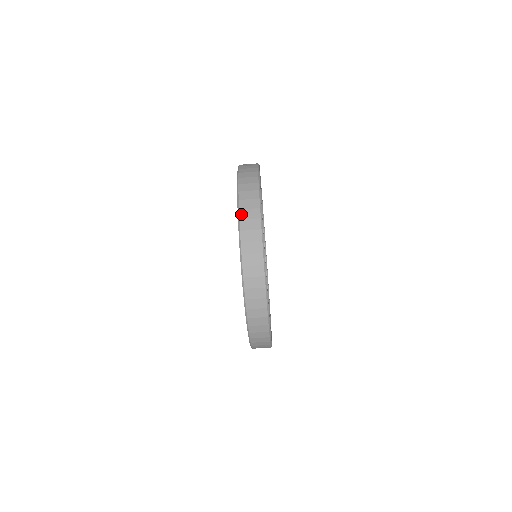
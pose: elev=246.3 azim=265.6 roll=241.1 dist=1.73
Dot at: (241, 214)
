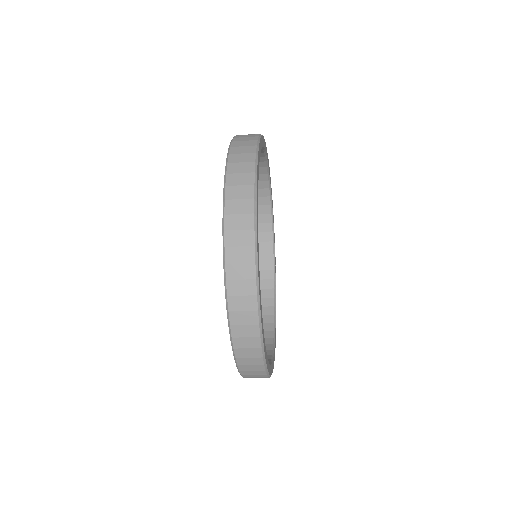
Dot at: (228, 271)
